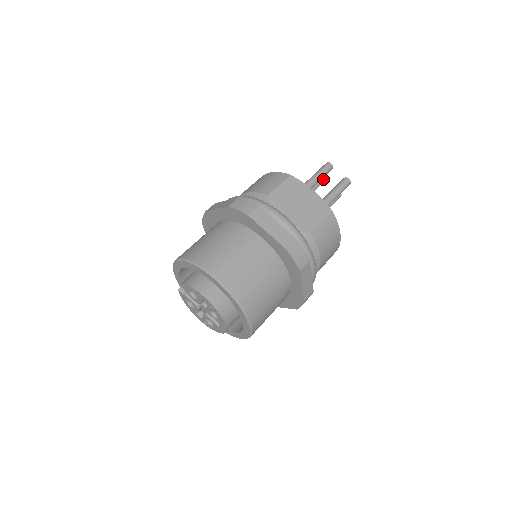
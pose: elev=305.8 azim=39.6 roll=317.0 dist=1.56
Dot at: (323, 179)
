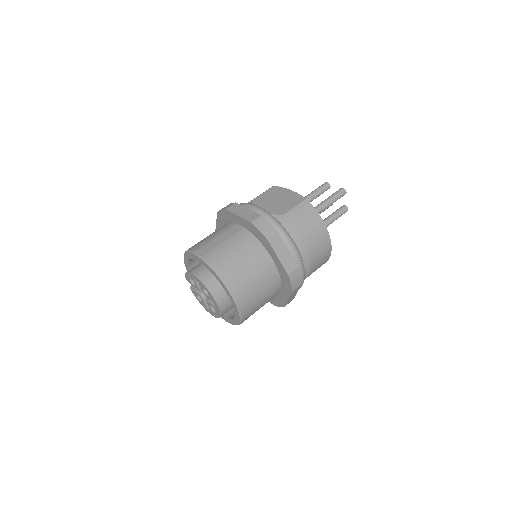
Dot at: occluded
